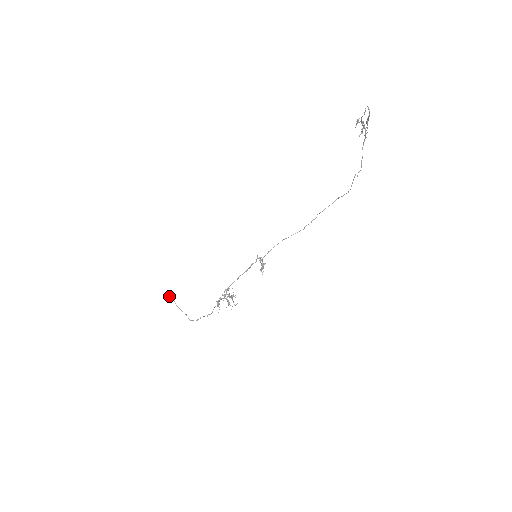
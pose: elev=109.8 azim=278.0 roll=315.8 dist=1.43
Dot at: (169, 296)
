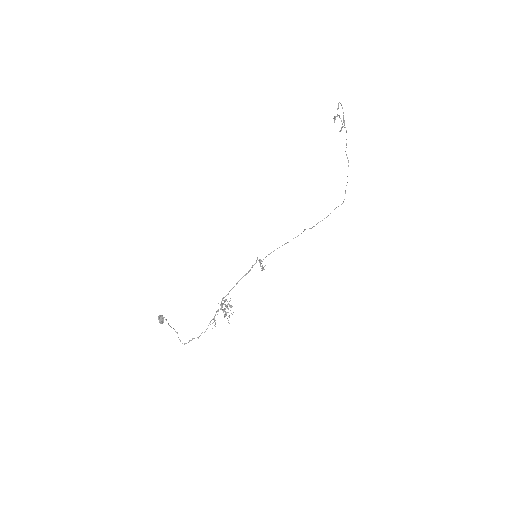
Dot at: (163, 319)
